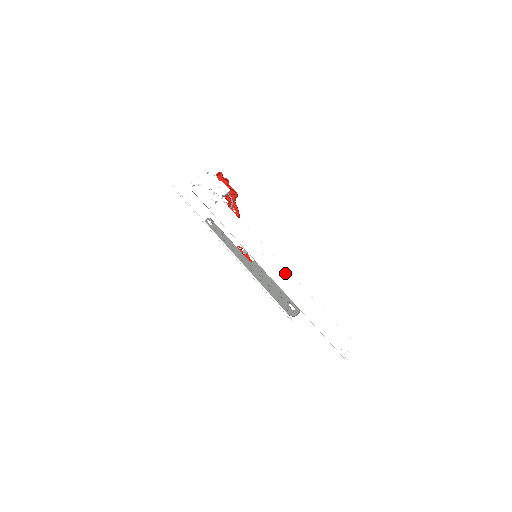
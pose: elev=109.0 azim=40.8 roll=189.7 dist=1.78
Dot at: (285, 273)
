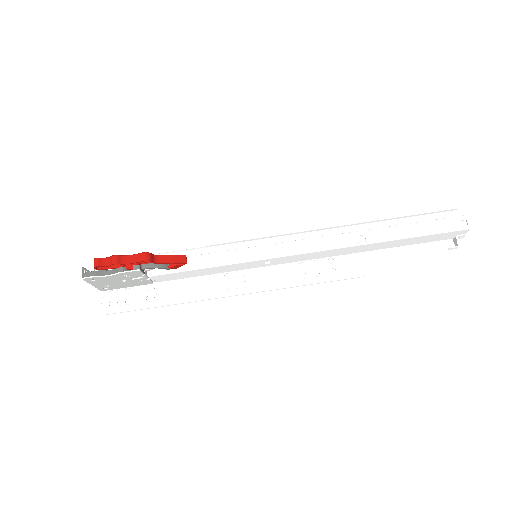
Dot at: (311, 254)
